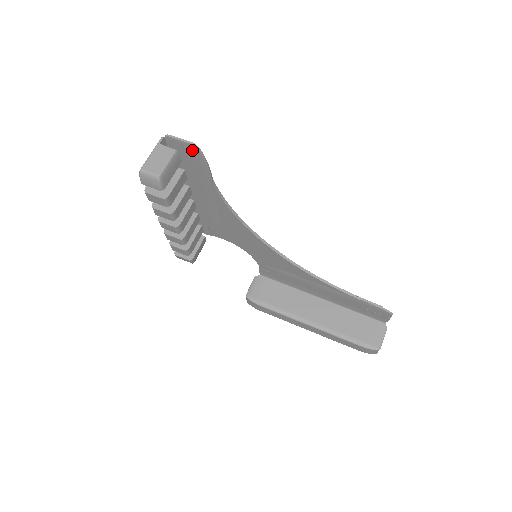
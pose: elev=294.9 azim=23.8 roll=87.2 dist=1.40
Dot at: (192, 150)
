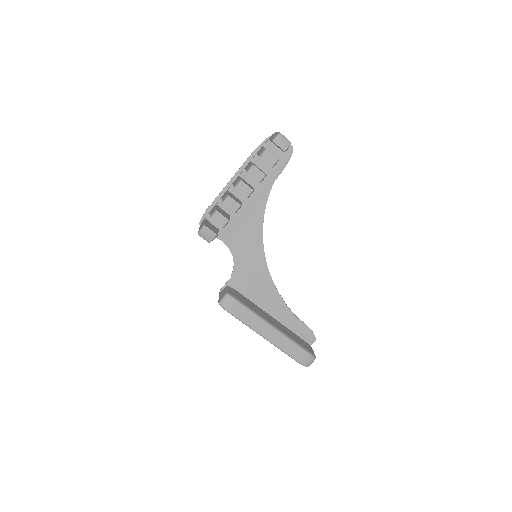
Dot at: (288, 149)
